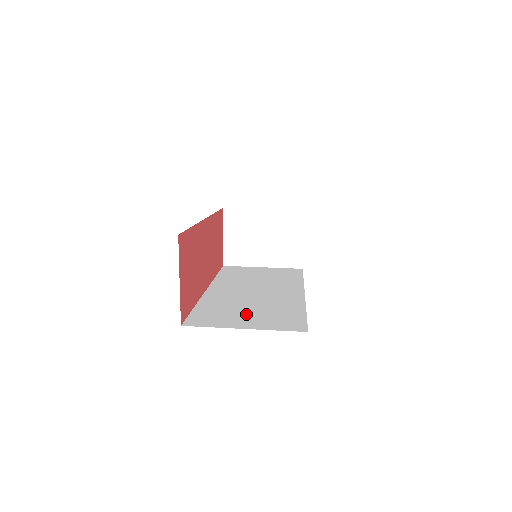
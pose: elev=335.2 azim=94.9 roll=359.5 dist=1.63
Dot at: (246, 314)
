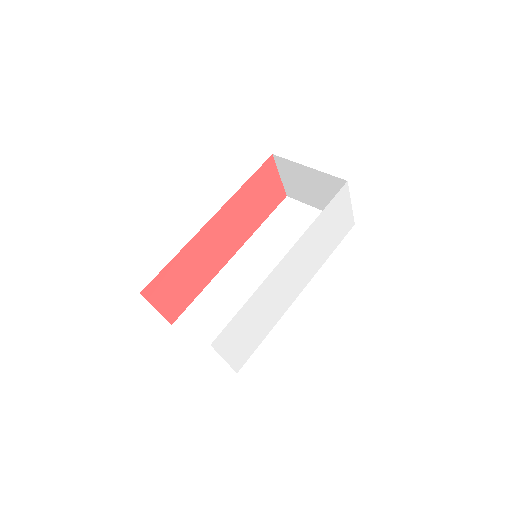
Dot at: (222, 322)
